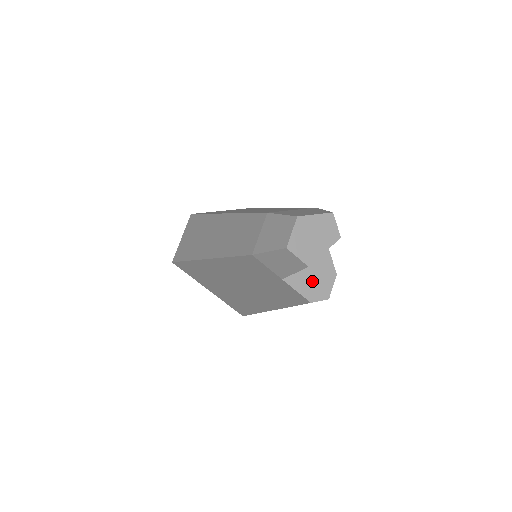
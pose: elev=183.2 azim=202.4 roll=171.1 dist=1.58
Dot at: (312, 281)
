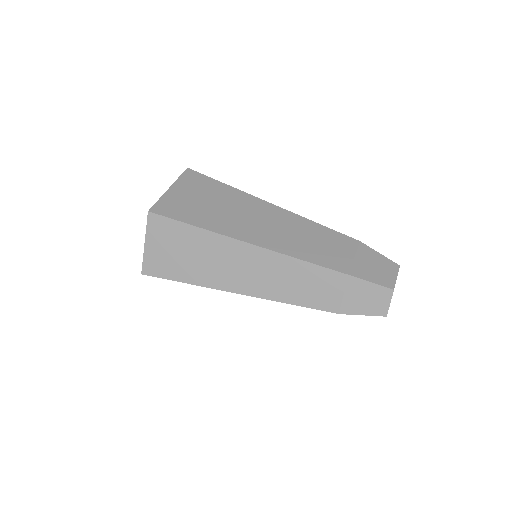
Dot at: occluded
